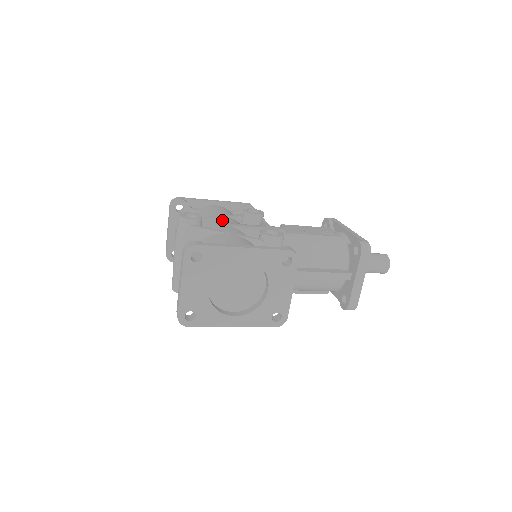
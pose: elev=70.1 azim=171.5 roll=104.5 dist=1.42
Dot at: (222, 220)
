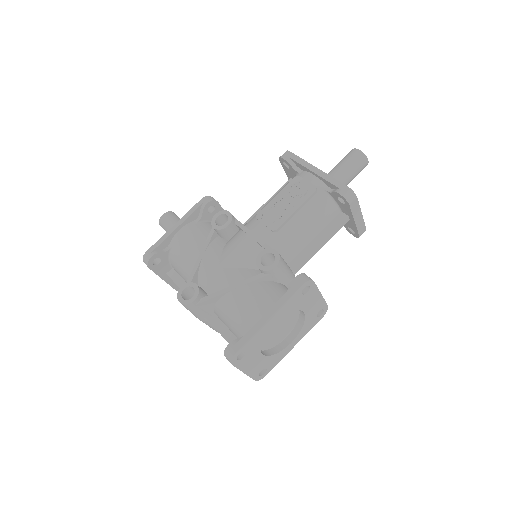
Dot at: (209, 263)
